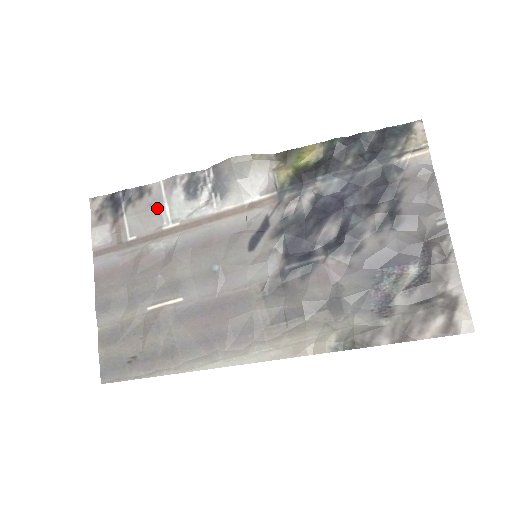
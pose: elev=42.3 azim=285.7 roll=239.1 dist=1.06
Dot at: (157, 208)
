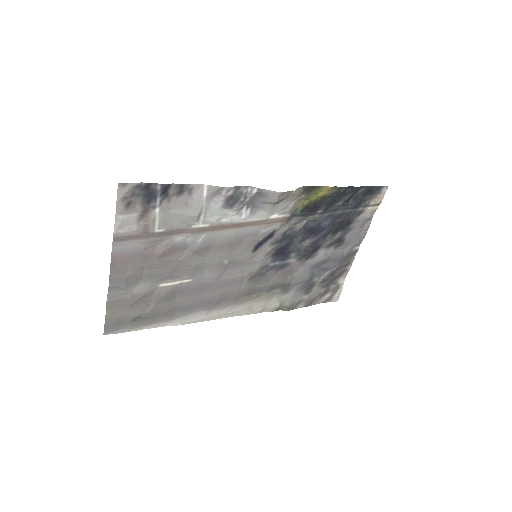
Dot at: (194, 210)
